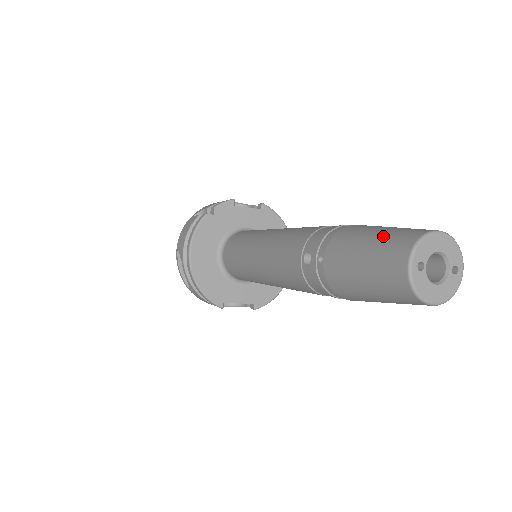
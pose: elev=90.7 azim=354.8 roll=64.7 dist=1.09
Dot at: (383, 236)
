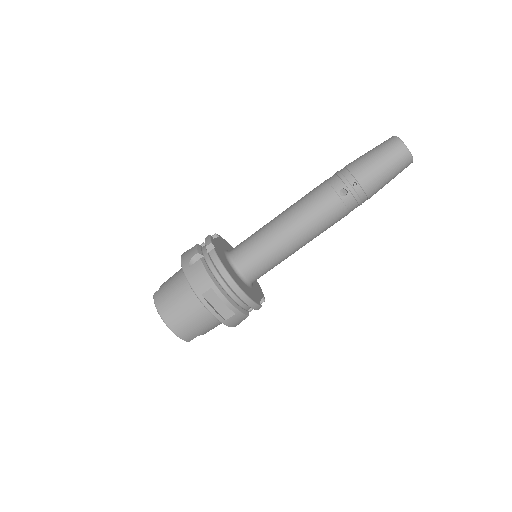
Dot at: (380, 150)
